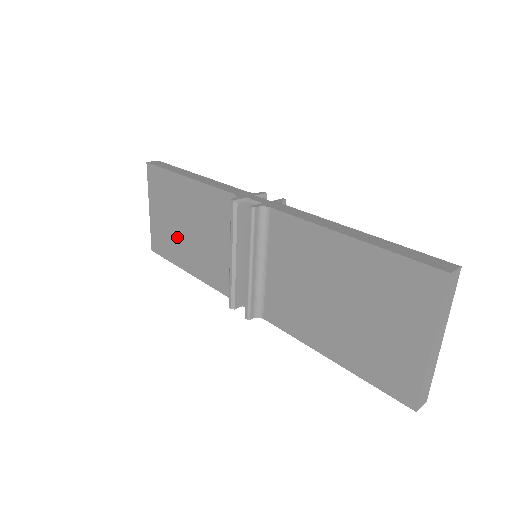
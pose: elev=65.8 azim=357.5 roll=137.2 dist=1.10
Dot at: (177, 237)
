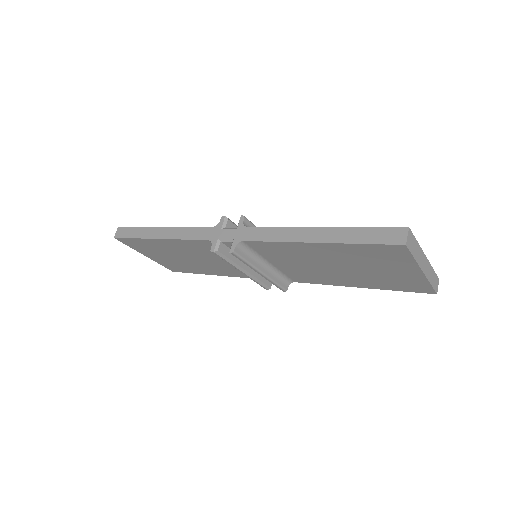
Dot at: (185, 264)
